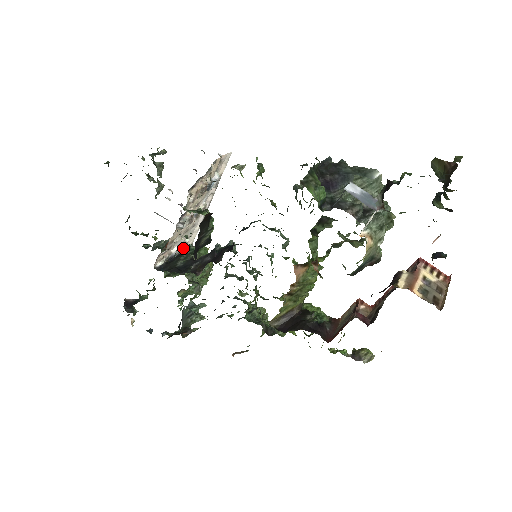
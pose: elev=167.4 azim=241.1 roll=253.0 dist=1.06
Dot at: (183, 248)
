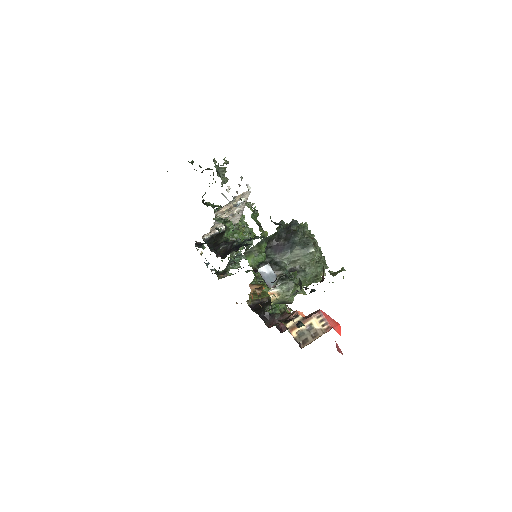
Dot at: occluded
